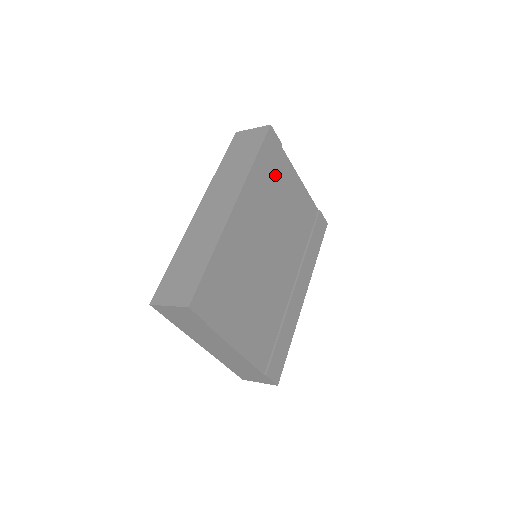
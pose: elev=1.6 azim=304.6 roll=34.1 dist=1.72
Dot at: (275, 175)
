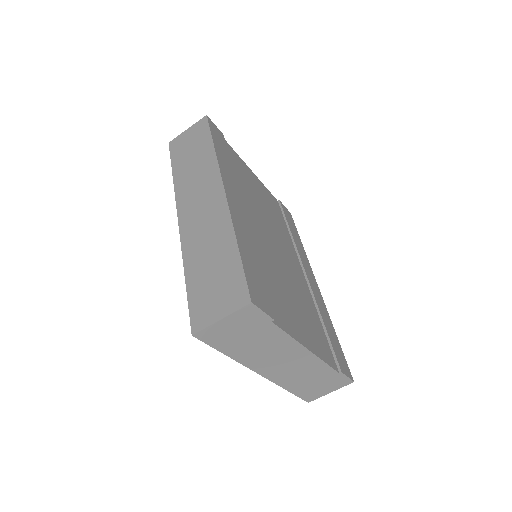
Dot at: (234, 165)
